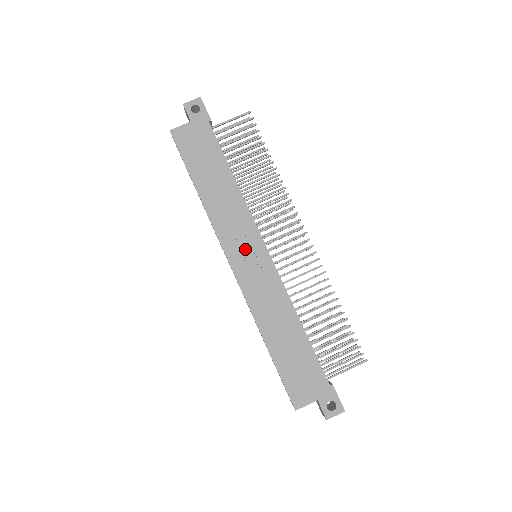
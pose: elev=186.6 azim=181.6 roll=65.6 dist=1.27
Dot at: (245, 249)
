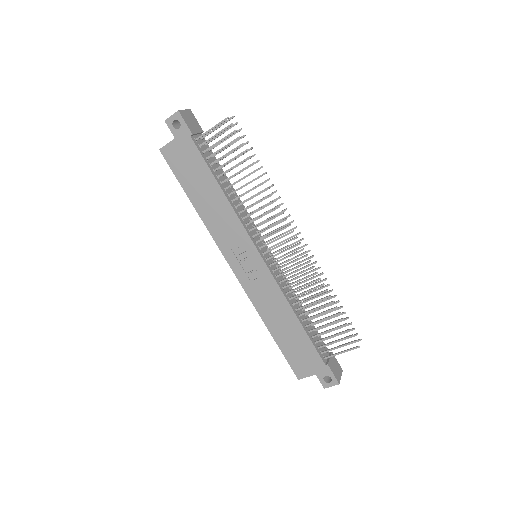
Dot at: (242, 255)
